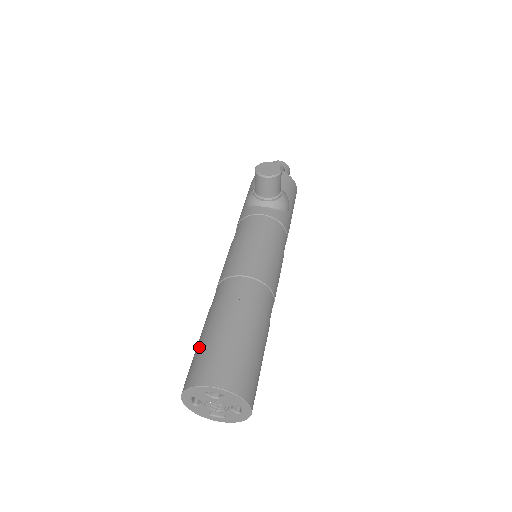
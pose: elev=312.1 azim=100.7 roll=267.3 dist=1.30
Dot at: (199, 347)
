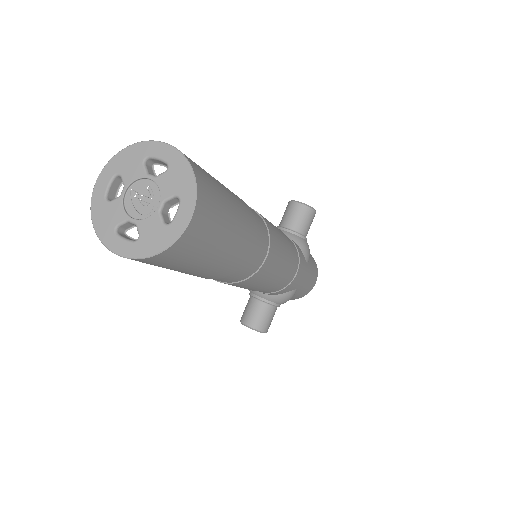
Dot at: occluded
